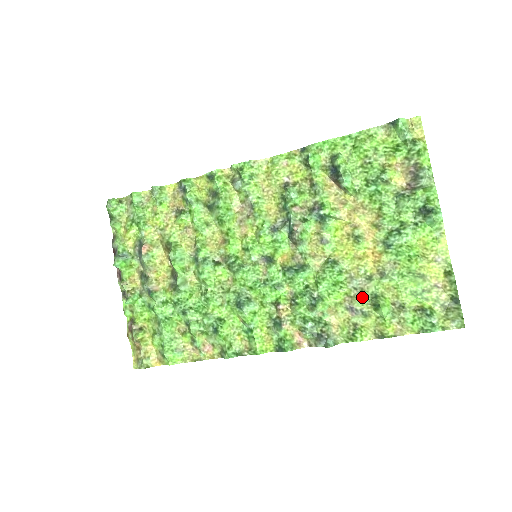
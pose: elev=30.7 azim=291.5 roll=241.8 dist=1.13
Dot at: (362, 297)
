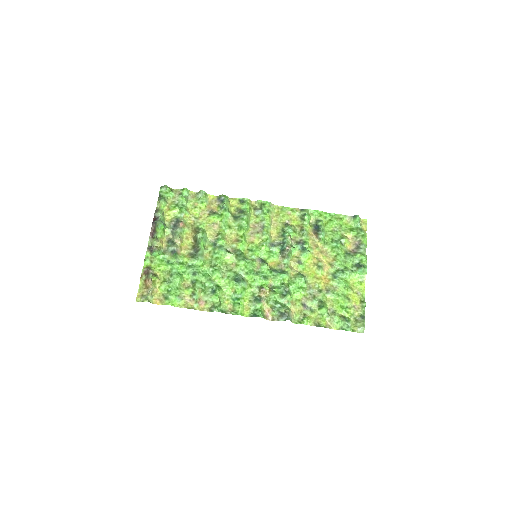
Dot at: (314, 300)
